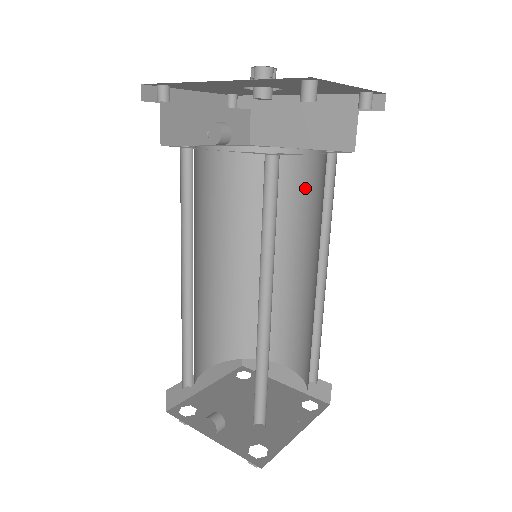
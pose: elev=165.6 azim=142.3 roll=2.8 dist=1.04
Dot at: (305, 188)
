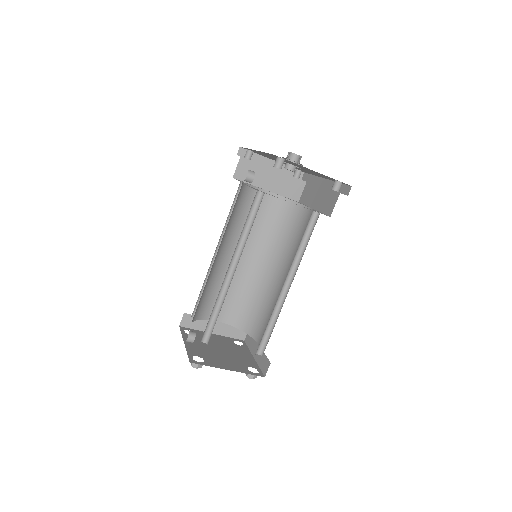
Dot at: occluded
